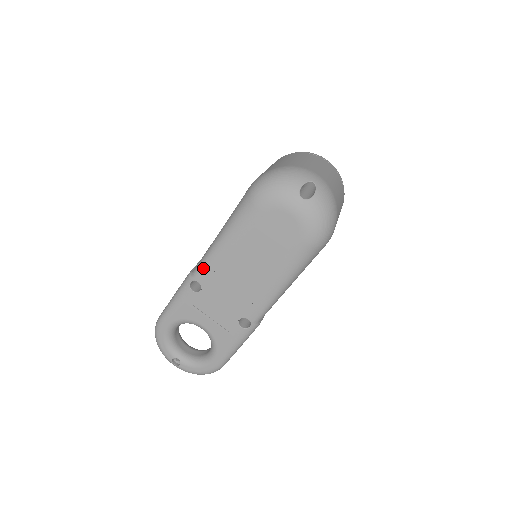
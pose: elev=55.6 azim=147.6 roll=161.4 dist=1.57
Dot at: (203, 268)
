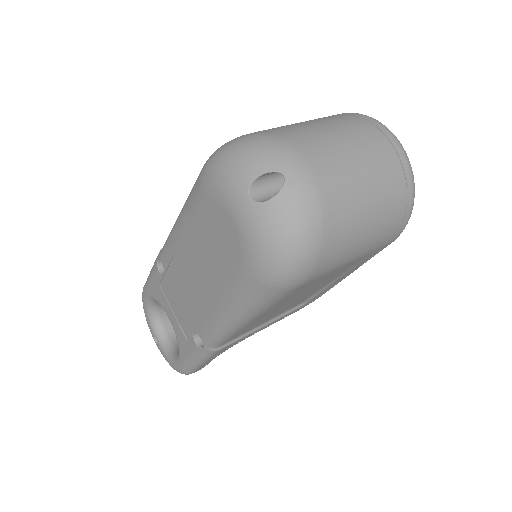
Dot at: (165, 248)
